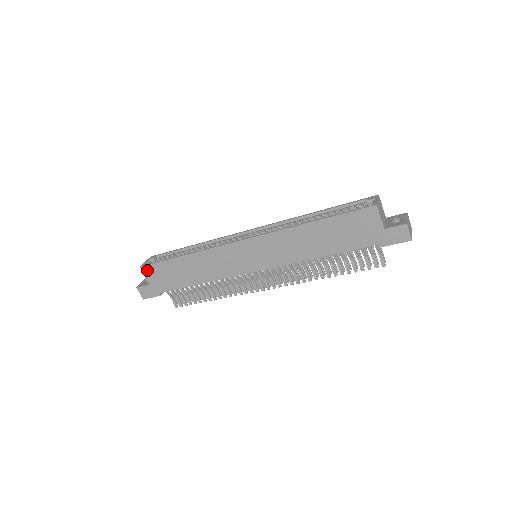
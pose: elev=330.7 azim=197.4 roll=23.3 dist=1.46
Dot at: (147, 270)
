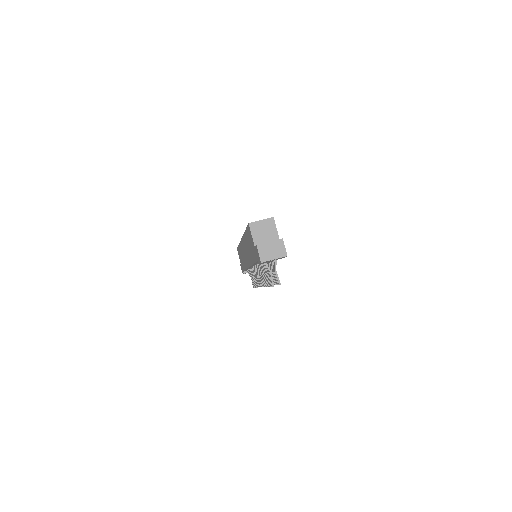
Dot at: occluded
